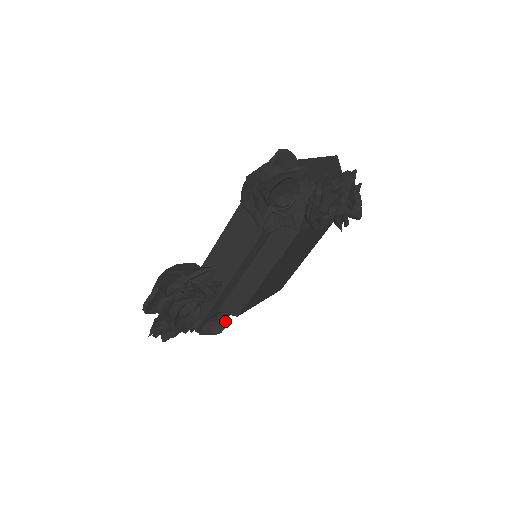
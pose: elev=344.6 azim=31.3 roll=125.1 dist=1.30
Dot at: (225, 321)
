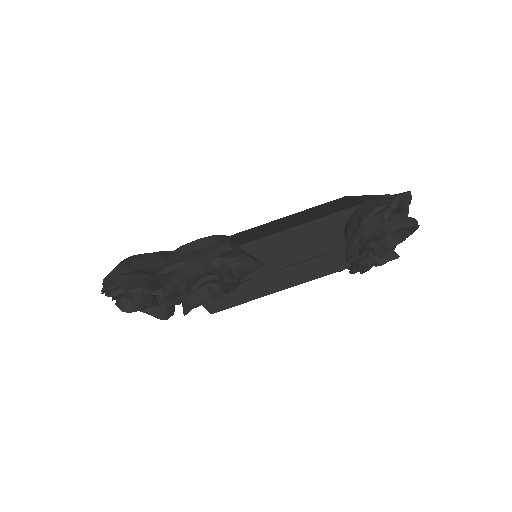
Dot at: (174, 306)
